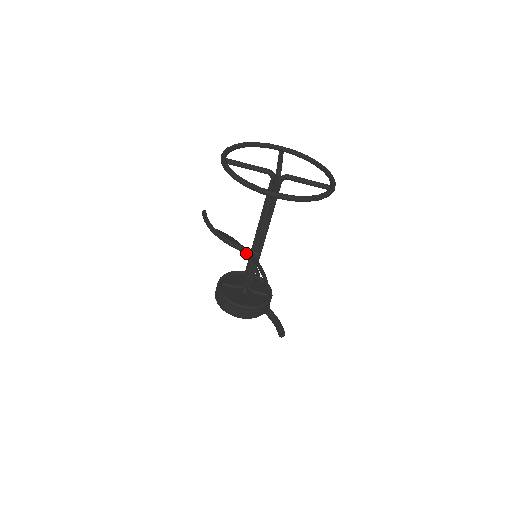
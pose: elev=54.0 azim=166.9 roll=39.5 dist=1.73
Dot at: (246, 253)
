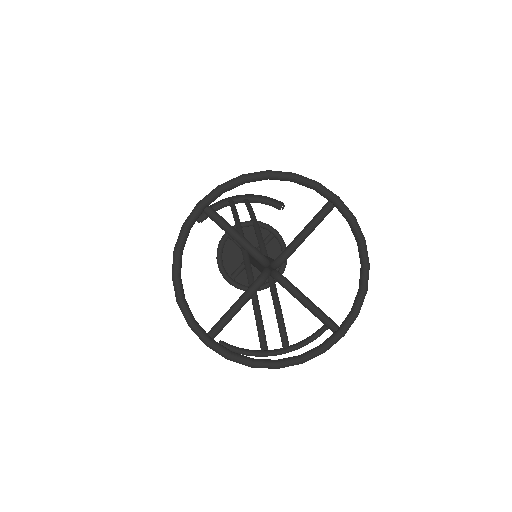
Dot at: (277, 297)
